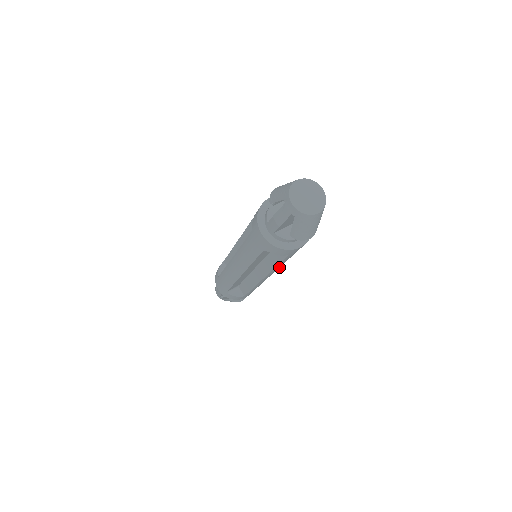
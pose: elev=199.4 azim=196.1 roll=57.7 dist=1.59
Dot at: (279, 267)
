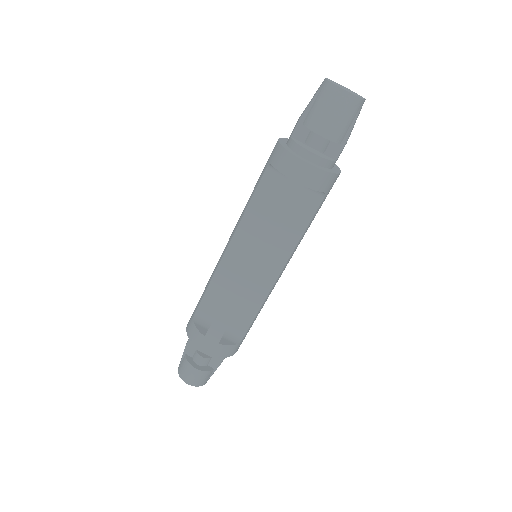
Dot at: occluded
